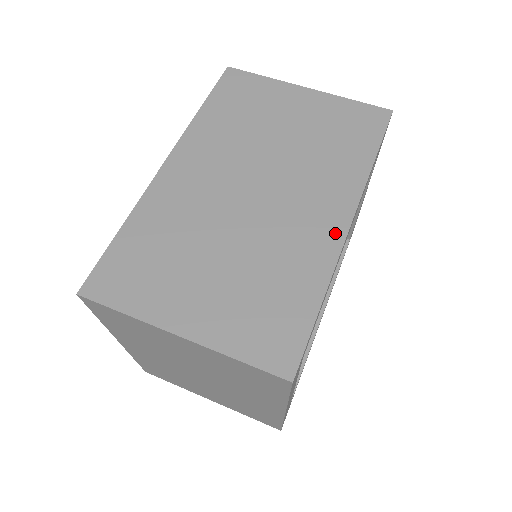
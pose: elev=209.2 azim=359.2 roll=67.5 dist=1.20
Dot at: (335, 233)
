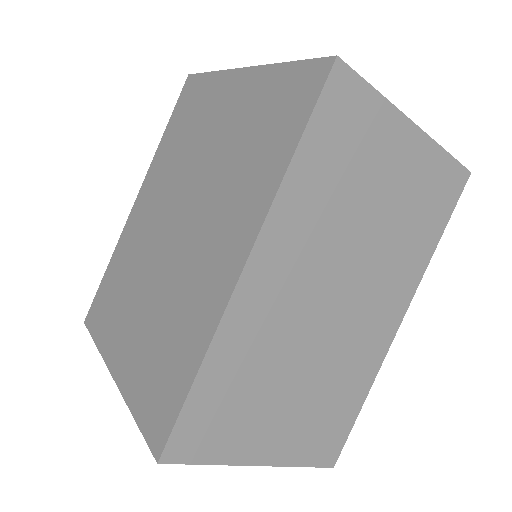
Dot at: (388, 336)
